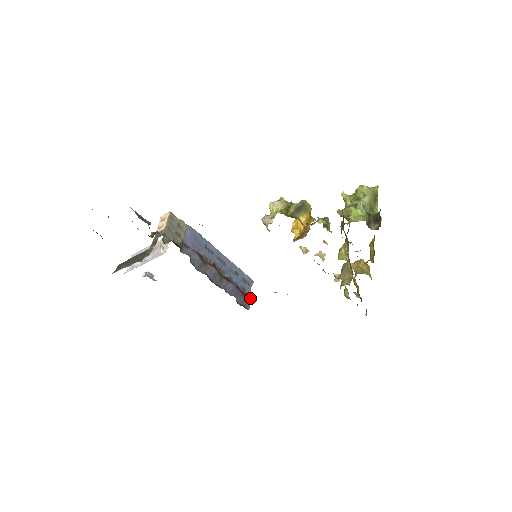
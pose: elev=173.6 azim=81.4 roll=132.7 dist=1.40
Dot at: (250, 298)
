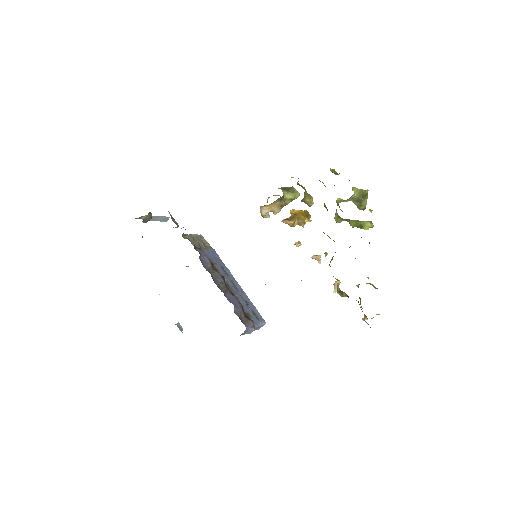
Dot at: (252, 321)
